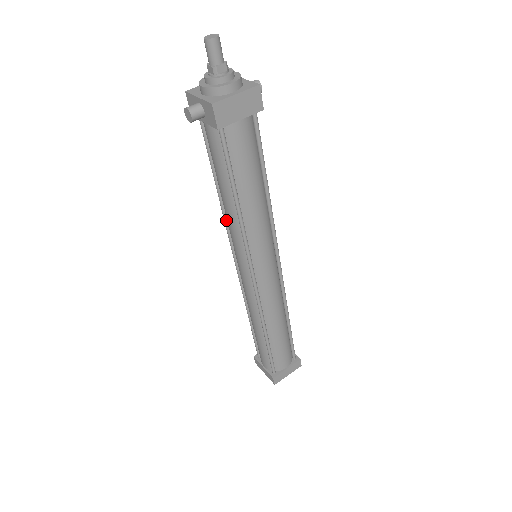
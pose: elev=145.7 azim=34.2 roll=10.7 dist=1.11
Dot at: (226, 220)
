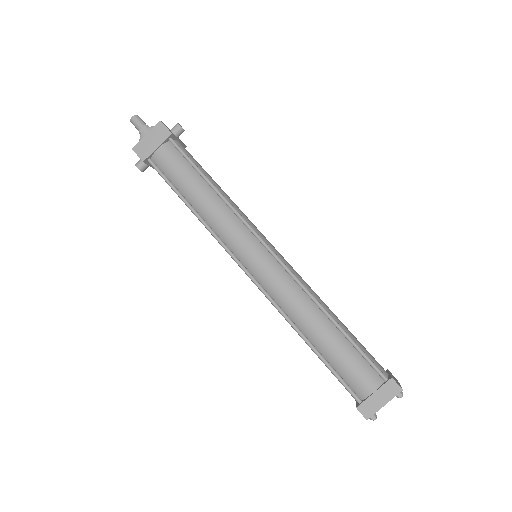
Dot at: occluded
